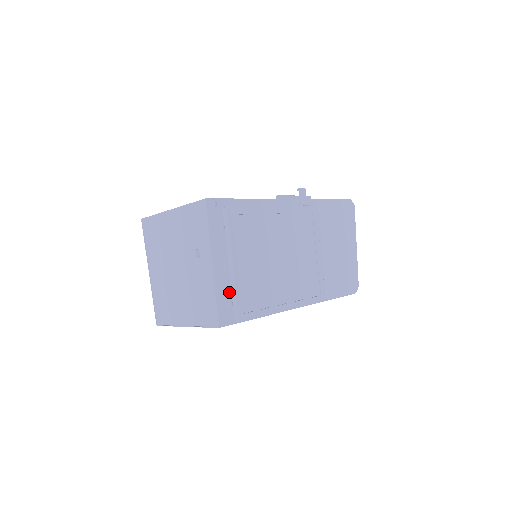
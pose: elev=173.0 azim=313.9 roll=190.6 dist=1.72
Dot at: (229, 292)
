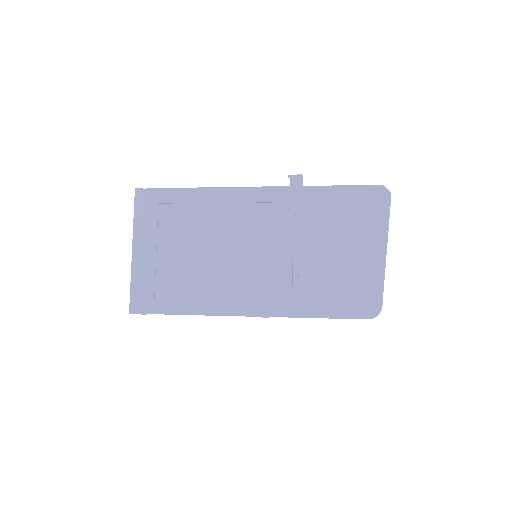
Dot at: (146, 280)
